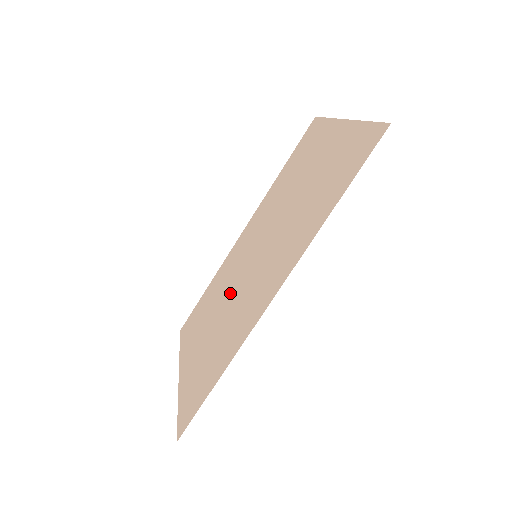
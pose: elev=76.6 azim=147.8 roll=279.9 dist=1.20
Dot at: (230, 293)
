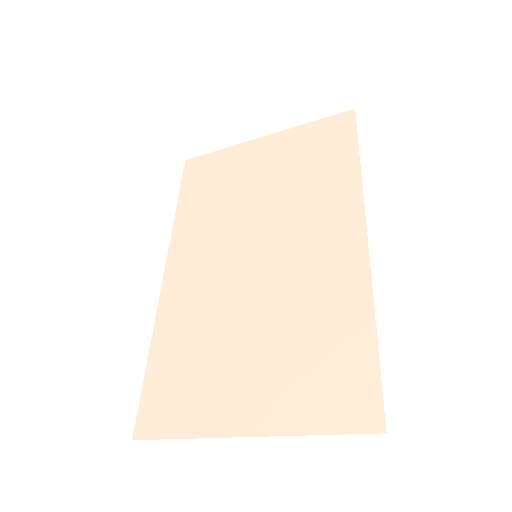
Dot at: (249, 304)
